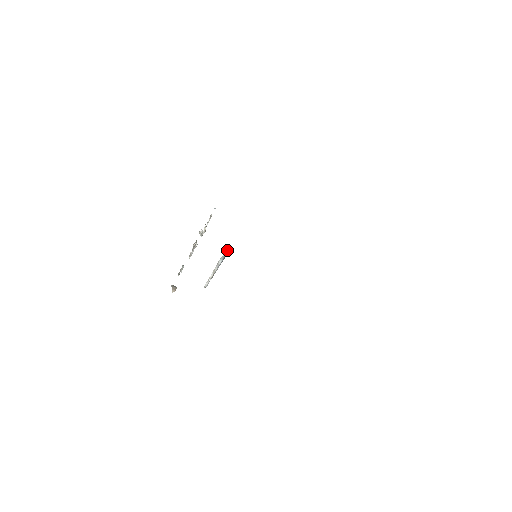
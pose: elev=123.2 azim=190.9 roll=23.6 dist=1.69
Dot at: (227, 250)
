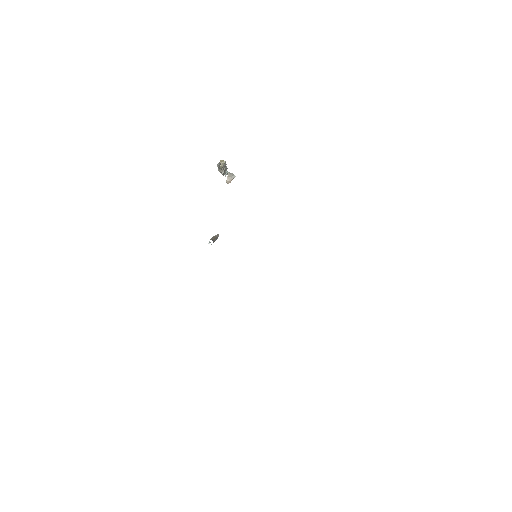
Dot at: (209, 243)
